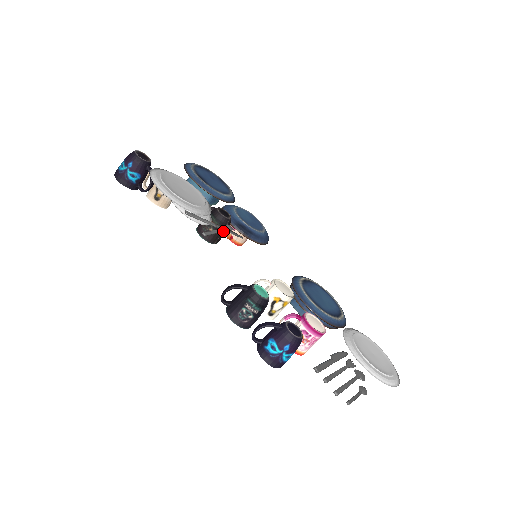
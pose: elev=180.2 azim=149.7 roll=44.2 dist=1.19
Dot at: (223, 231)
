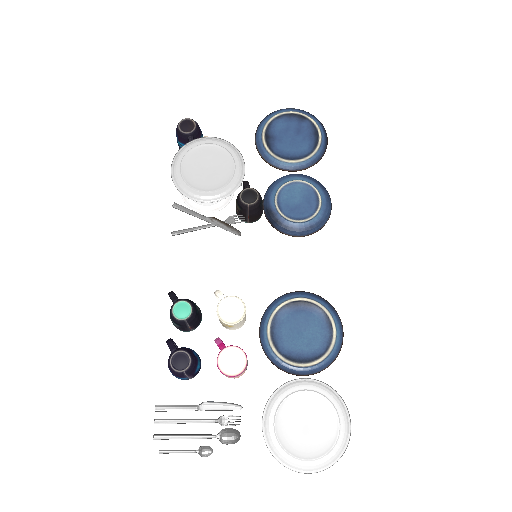
Dot at: (216, 225)
